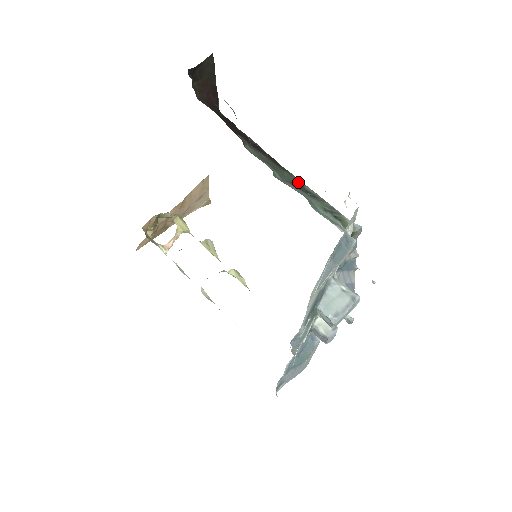
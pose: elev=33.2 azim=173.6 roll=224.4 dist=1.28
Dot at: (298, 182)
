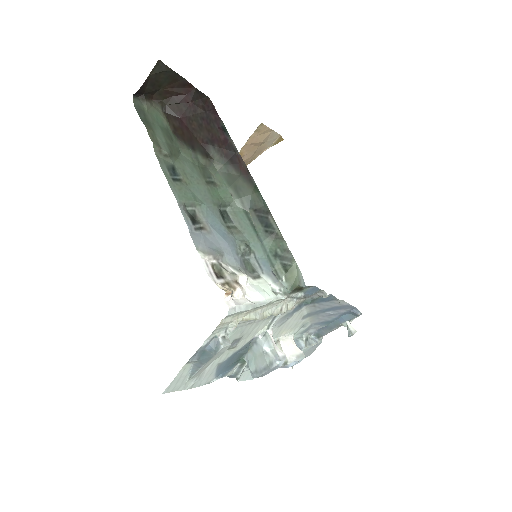
Dot at: (264, 208)
